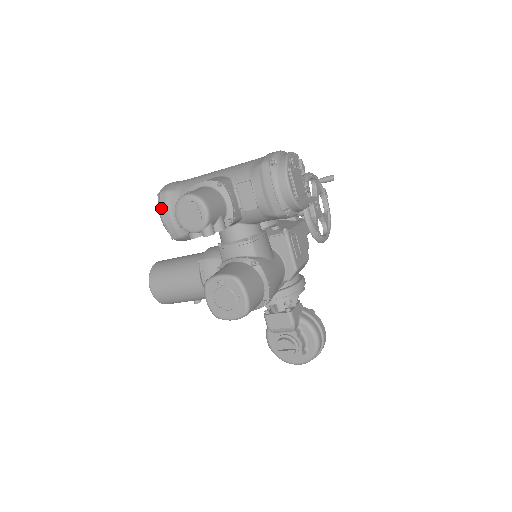
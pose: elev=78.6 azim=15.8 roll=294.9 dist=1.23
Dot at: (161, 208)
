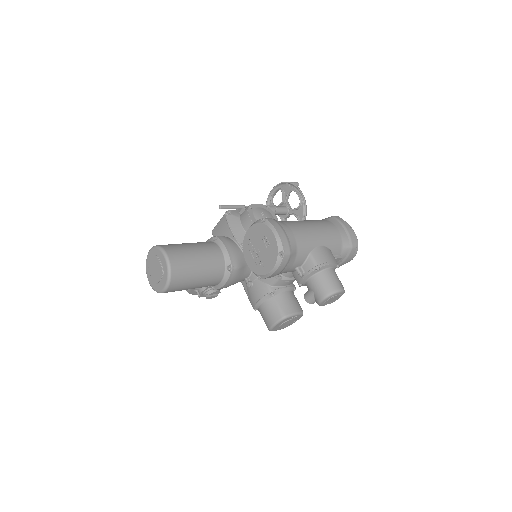
Dot at: (280, 267)
